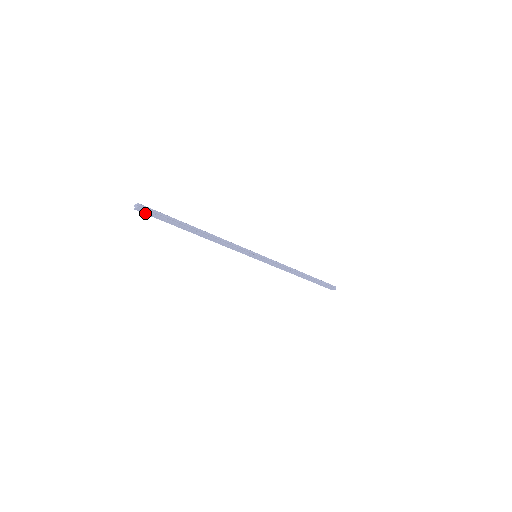
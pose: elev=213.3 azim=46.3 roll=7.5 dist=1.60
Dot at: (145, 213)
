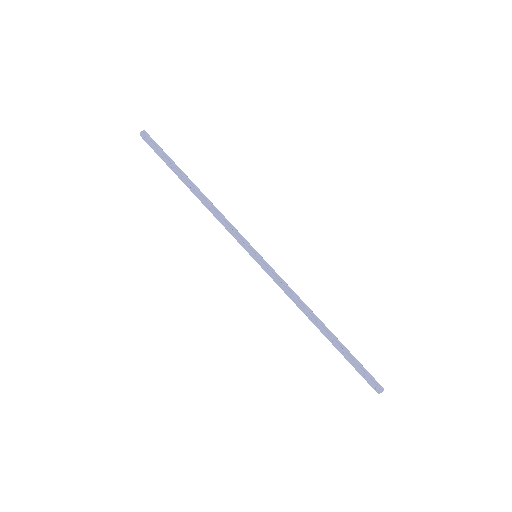
Dot at: (147, 143)
